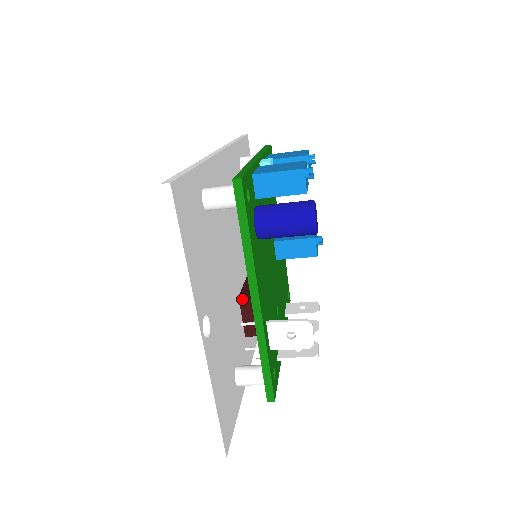
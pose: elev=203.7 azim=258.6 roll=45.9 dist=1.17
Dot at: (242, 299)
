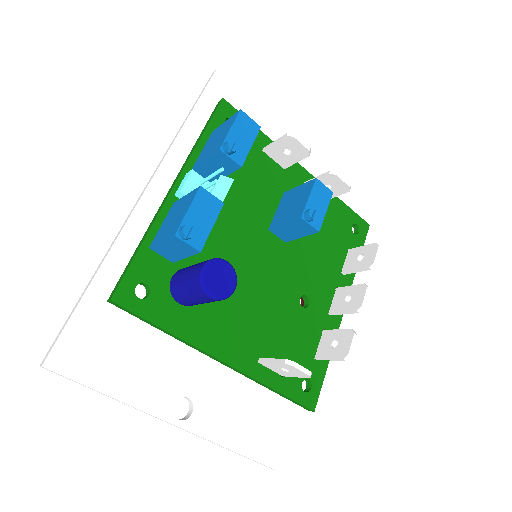
Dot at: occluded
